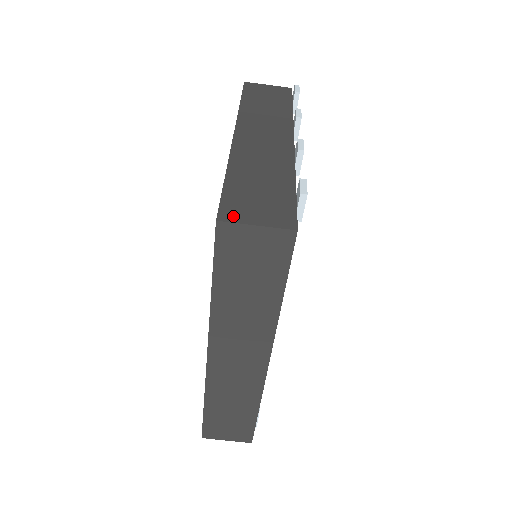
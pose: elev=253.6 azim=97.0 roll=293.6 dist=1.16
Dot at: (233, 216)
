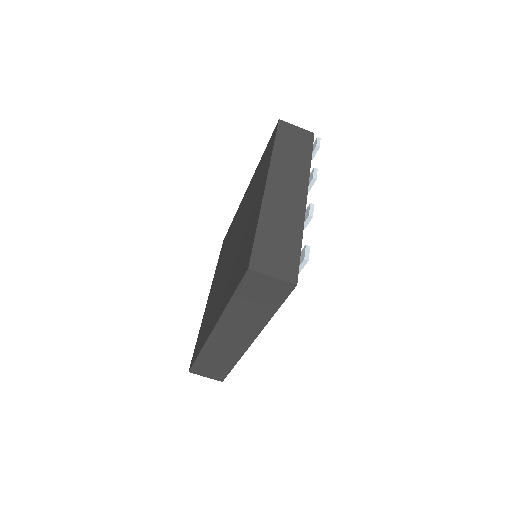
Dot at: (259, 266)
